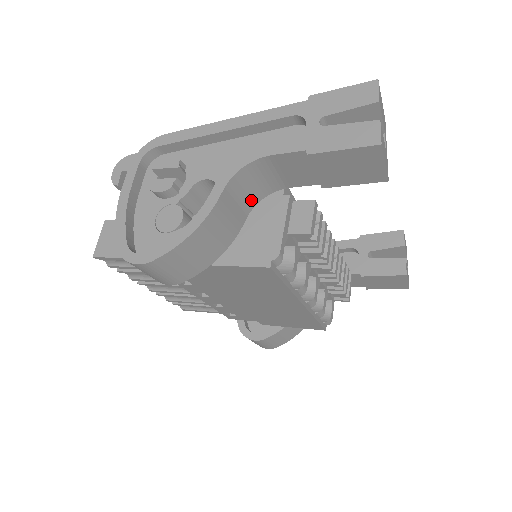
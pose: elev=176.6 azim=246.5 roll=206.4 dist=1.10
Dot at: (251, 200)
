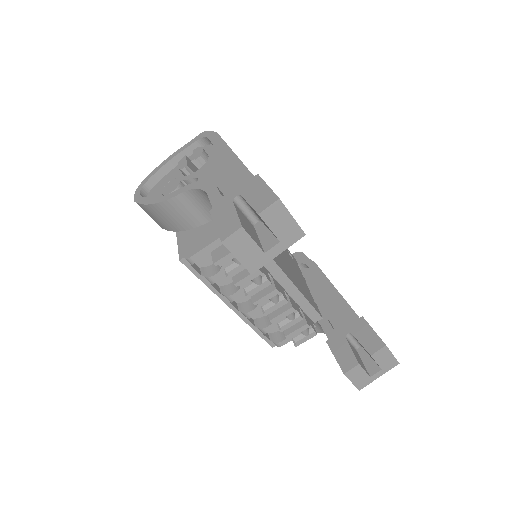
Dot at: occluded
